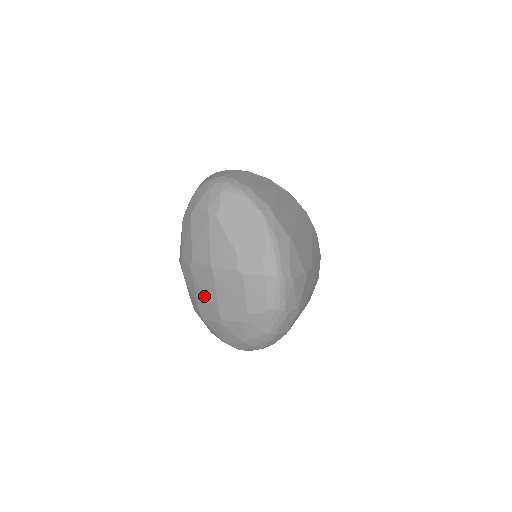
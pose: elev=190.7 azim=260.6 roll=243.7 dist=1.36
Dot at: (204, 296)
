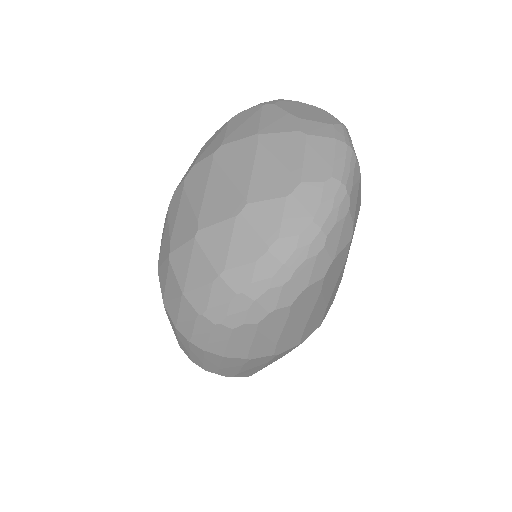
Dot at: (224, 184)
